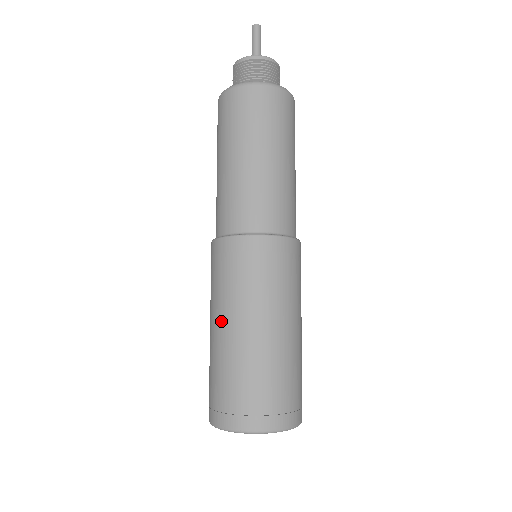
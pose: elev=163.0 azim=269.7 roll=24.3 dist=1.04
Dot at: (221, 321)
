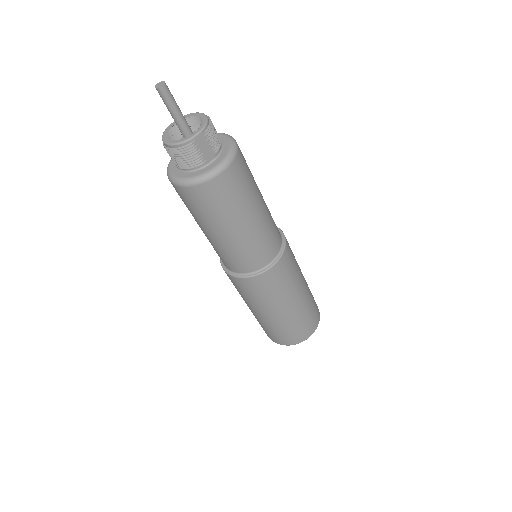
Dot at: occluded
